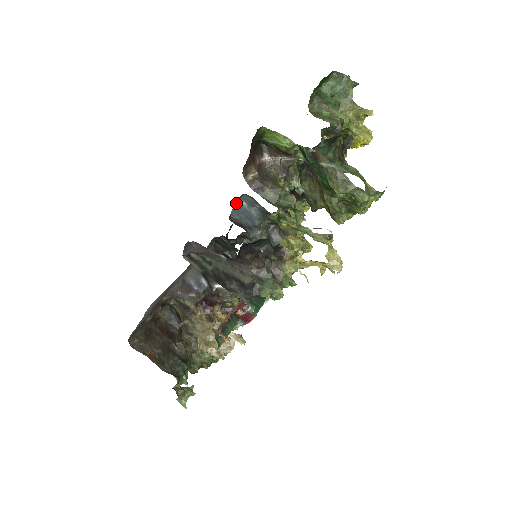
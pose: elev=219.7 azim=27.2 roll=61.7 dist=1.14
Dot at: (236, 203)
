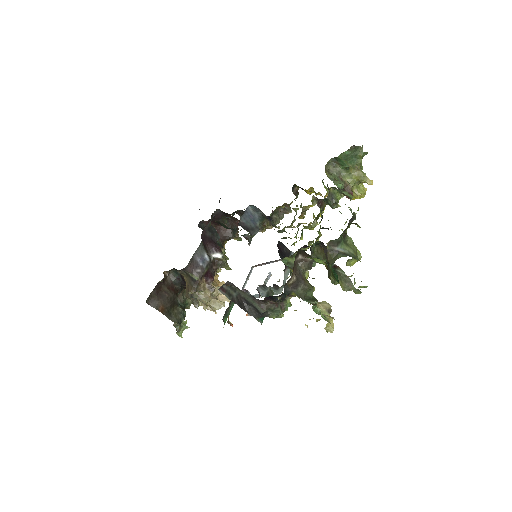
Dot at: occluded
